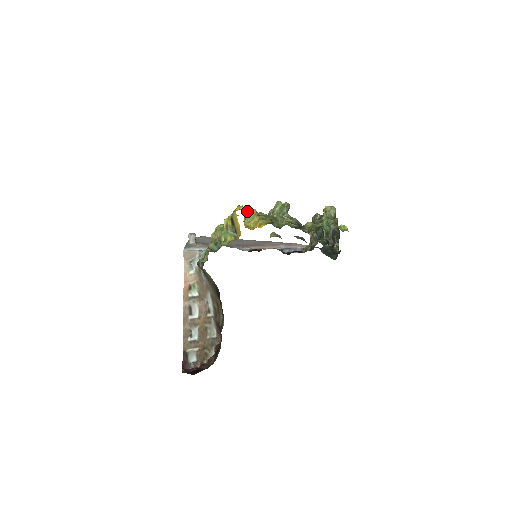
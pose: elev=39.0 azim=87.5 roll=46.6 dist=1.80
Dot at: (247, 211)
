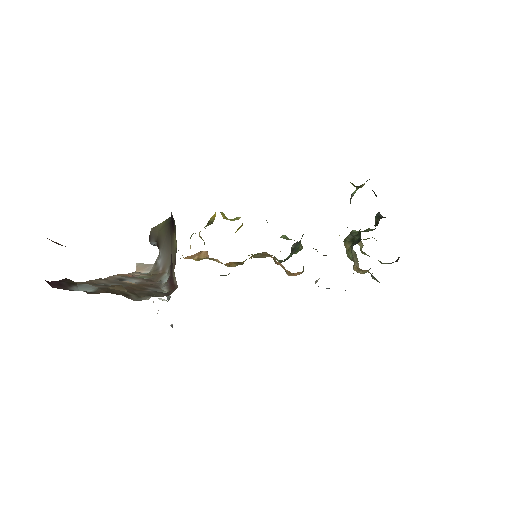
Dot at: occluded
